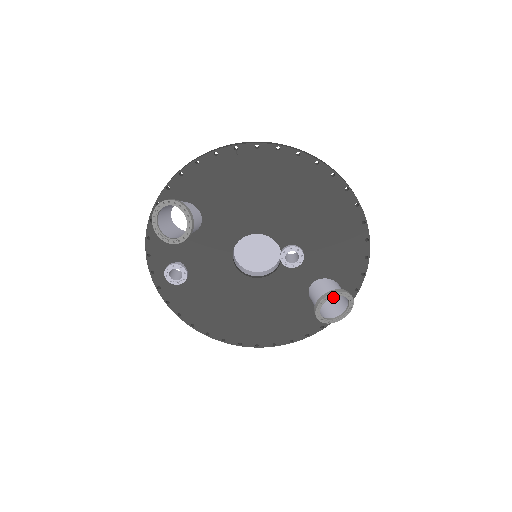
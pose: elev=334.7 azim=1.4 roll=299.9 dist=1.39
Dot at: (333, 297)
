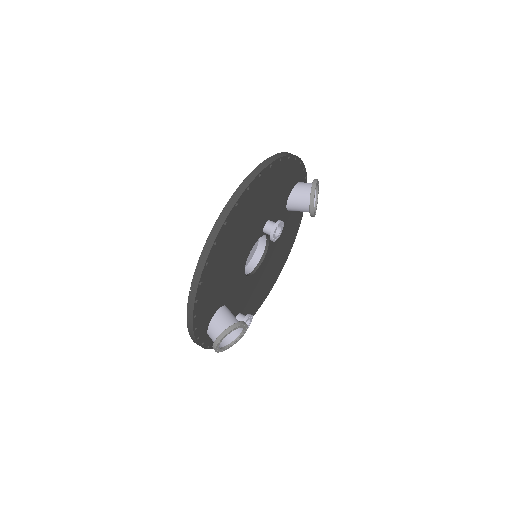
Dot at: occluded
